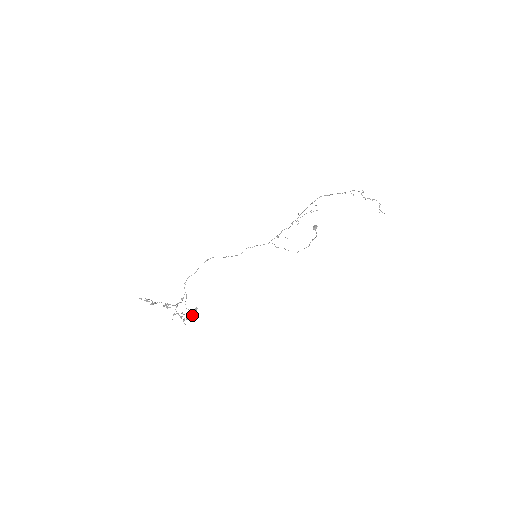
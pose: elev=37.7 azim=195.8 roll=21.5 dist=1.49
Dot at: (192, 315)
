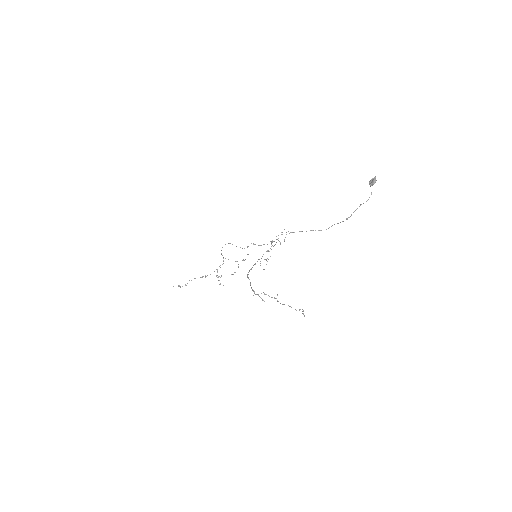
Dot at: (234, 272)
